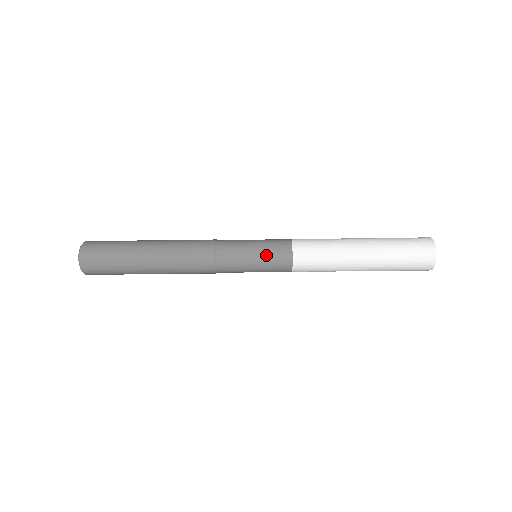
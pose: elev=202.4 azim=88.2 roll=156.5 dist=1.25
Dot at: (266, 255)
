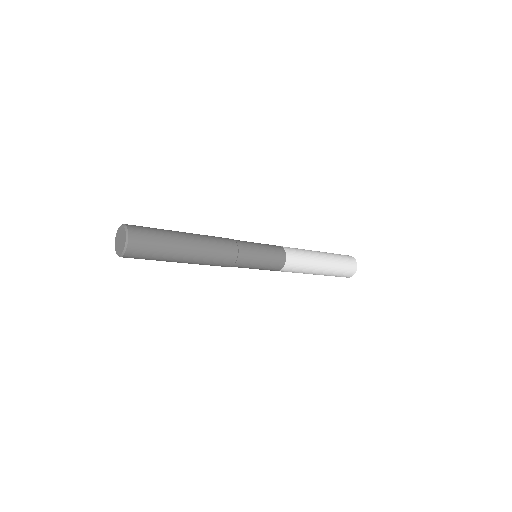
Dot at: (265, 269)
